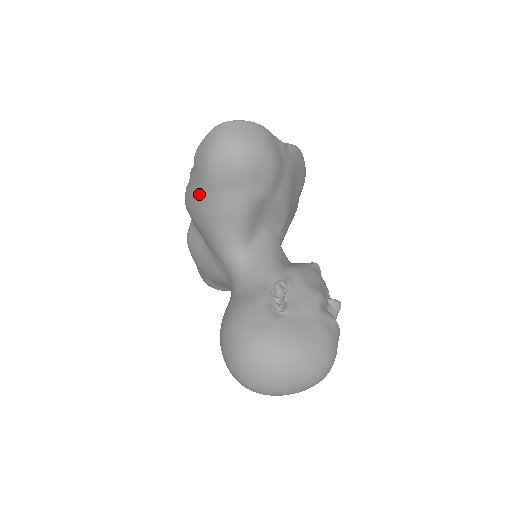
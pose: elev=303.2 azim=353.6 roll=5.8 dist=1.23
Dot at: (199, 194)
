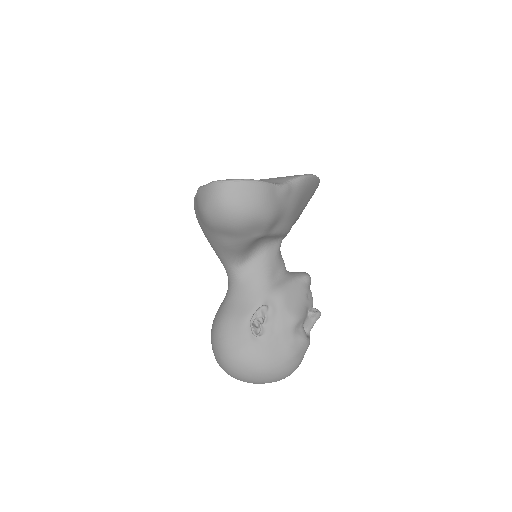
Dot at: (200, 223)
